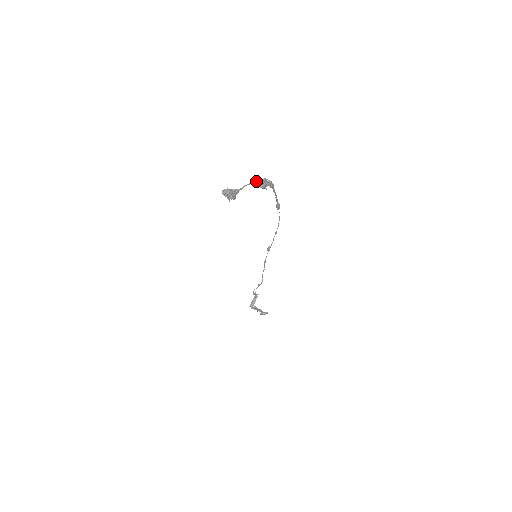
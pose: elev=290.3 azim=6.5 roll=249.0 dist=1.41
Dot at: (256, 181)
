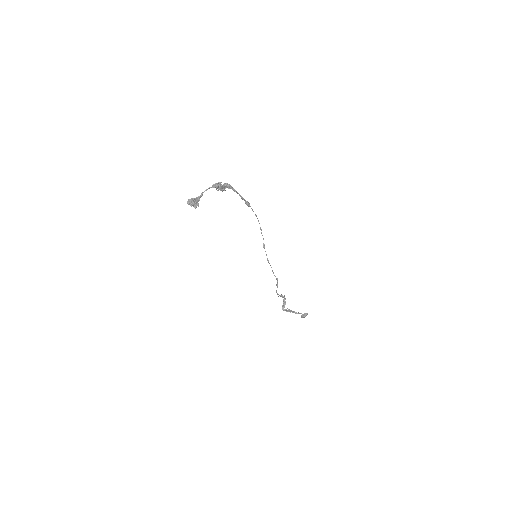
Dot at: (212, 186)
